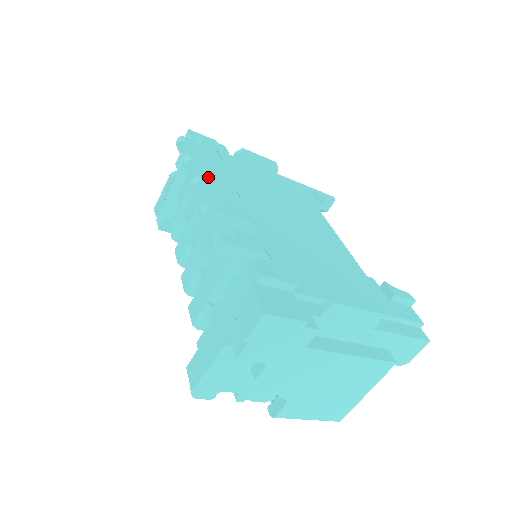
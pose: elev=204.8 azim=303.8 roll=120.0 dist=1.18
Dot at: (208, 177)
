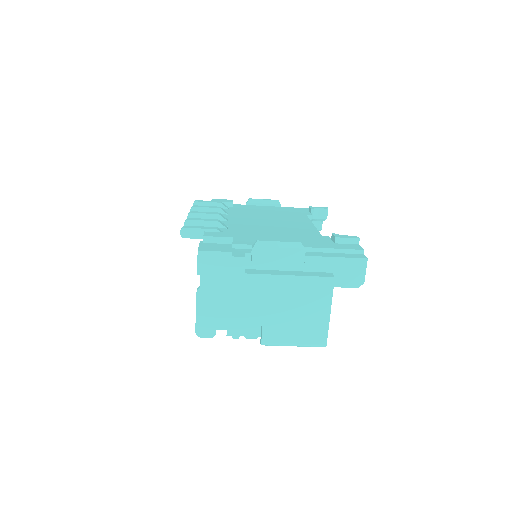
Dot at: occluded
